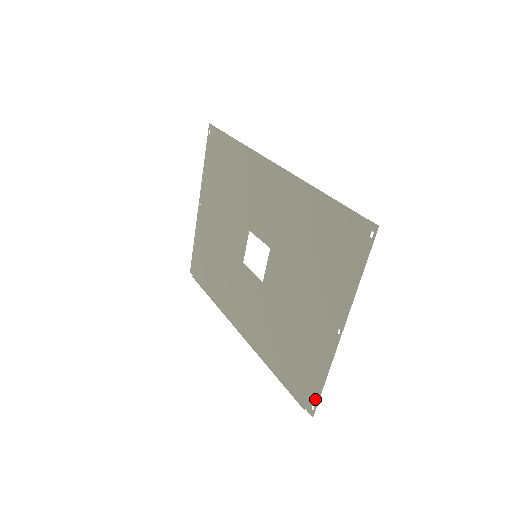
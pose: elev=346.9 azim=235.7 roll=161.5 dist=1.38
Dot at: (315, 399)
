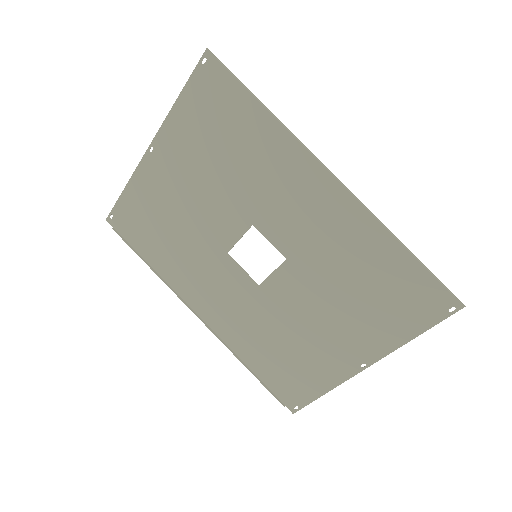
Dot at: (303, 403)
